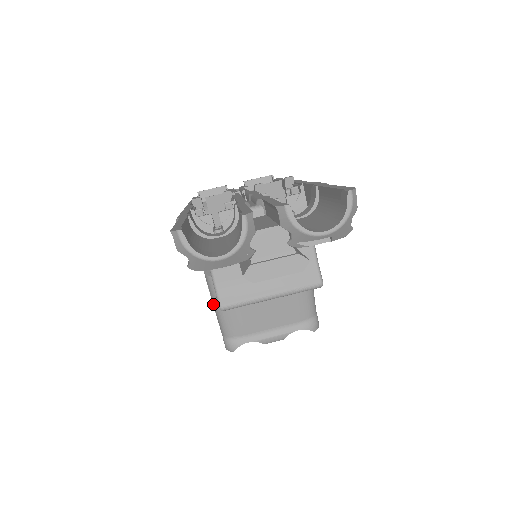
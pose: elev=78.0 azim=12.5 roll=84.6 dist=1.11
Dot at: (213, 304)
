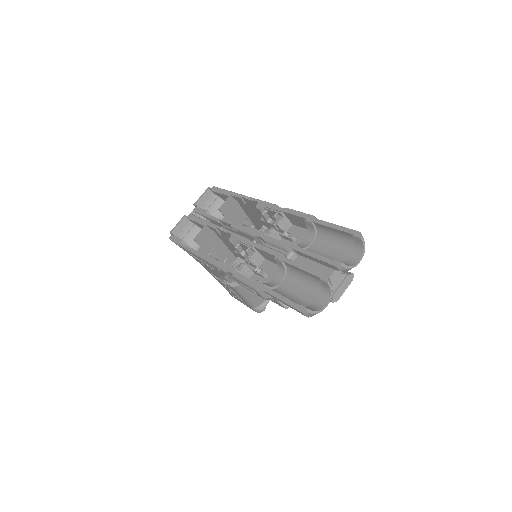
Dot at: (241, 297)
